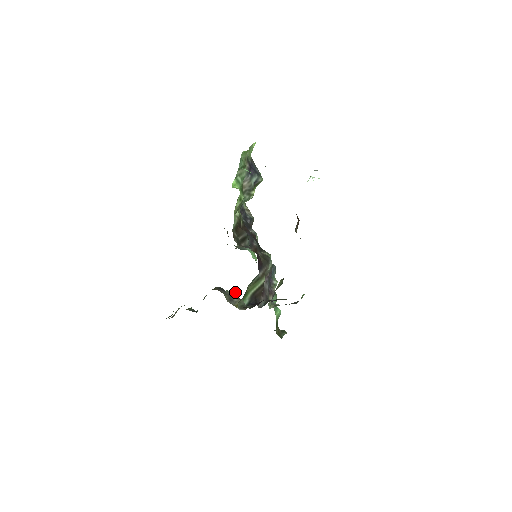
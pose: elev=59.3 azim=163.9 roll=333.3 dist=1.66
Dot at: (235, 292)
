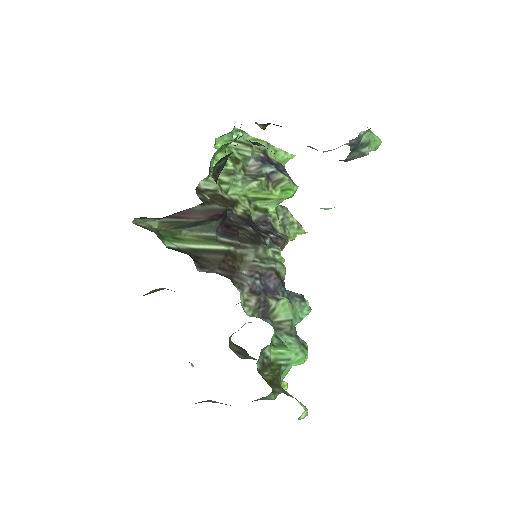
Dot at: occluded
